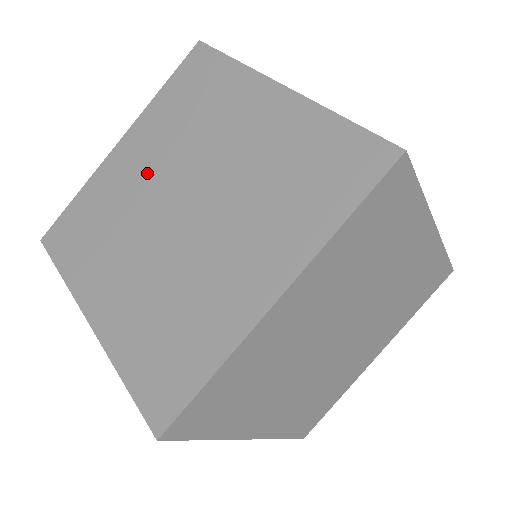
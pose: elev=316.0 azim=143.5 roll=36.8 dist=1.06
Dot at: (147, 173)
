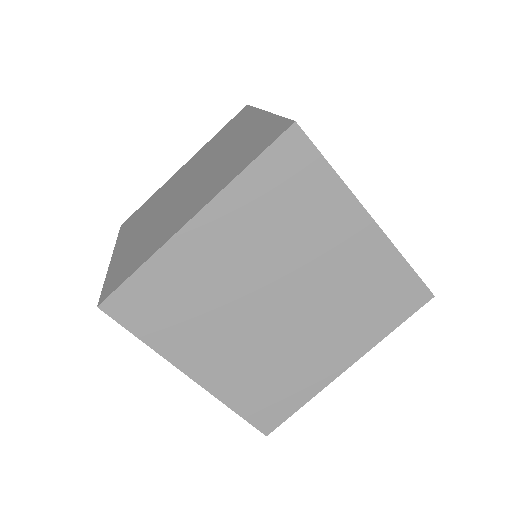
Dot at: (183, 176)
